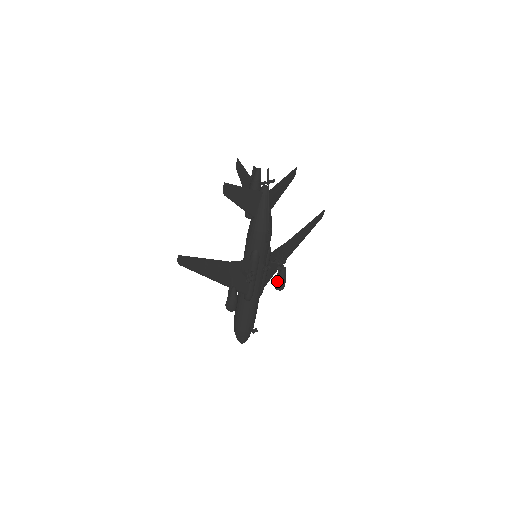
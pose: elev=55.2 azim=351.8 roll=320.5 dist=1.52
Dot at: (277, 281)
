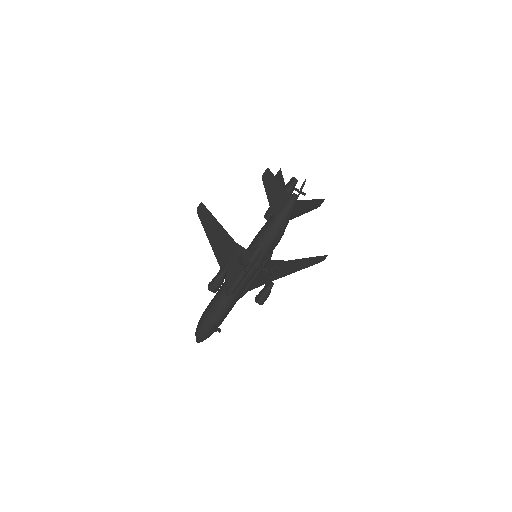
Dot at: (260, 293)
